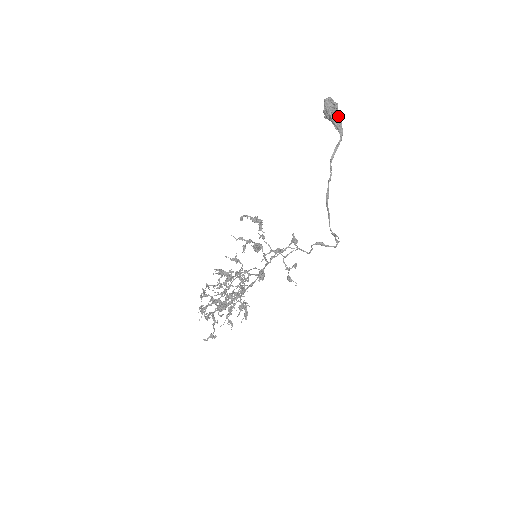
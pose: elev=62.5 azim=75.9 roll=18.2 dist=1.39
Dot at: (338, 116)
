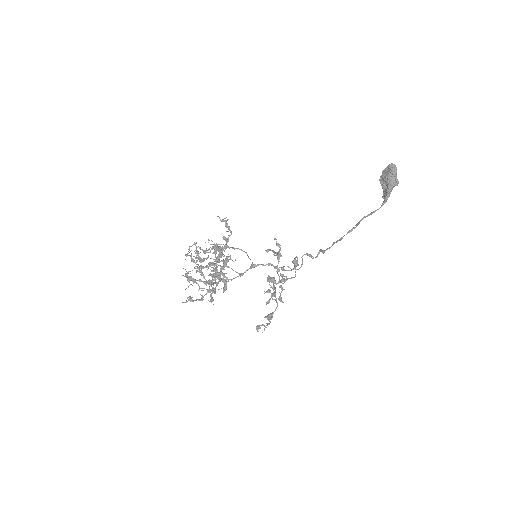
Dot at: (391, 188)
